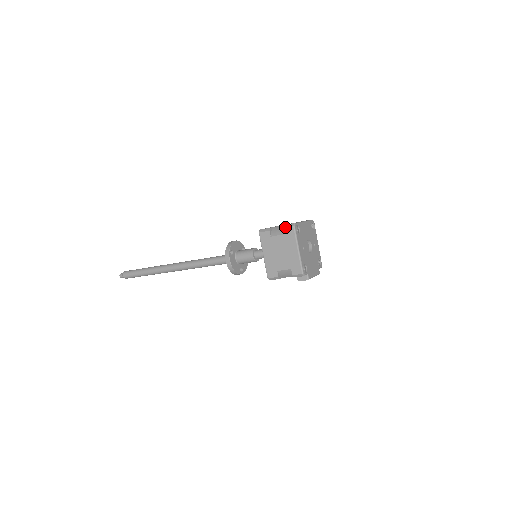
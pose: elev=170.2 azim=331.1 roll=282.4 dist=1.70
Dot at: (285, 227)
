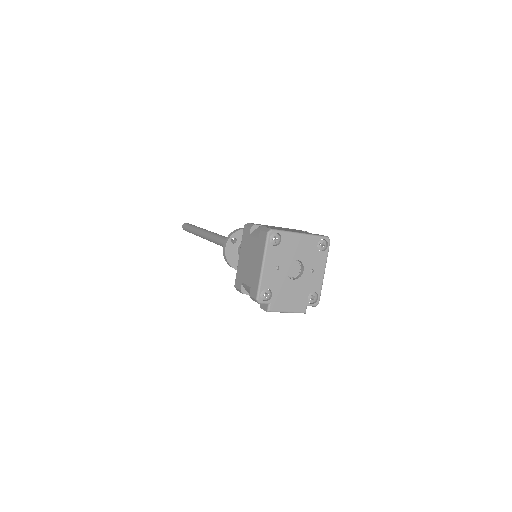
Dot at: (261, 229)
